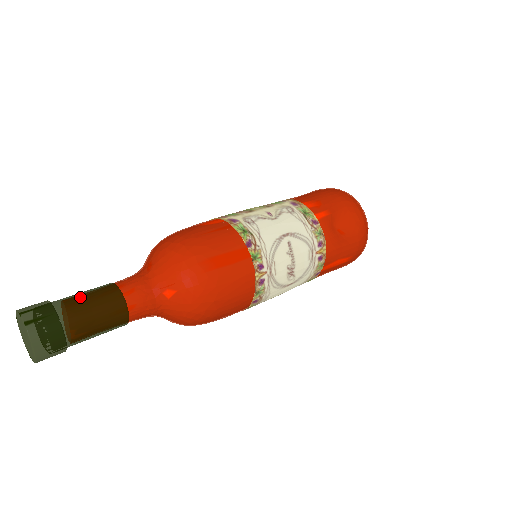
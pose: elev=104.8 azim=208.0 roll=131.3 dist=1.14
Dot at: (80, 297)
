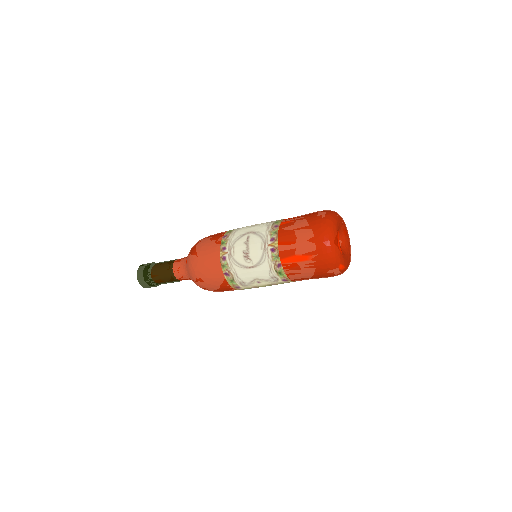
Dot at: occluded
